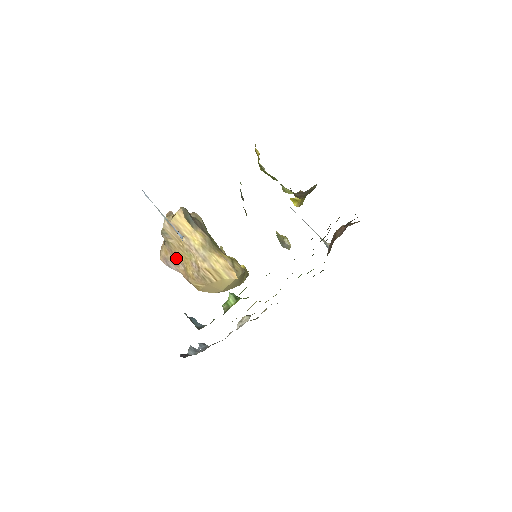
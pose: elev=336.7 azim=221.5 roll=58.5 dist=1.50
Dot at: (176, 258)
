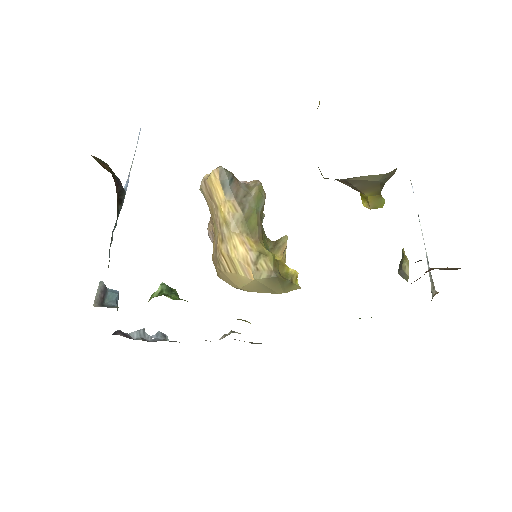
Dot at: (212, 228)
